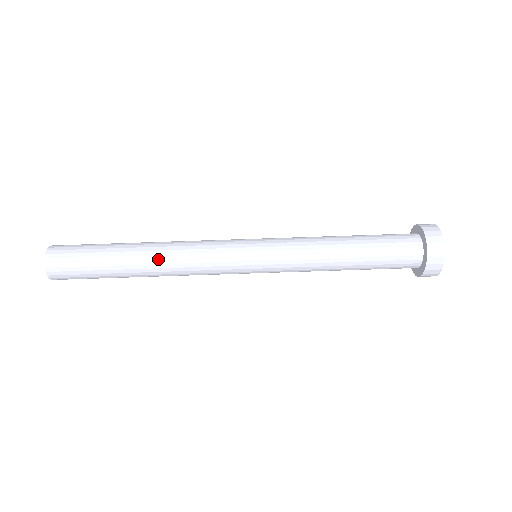
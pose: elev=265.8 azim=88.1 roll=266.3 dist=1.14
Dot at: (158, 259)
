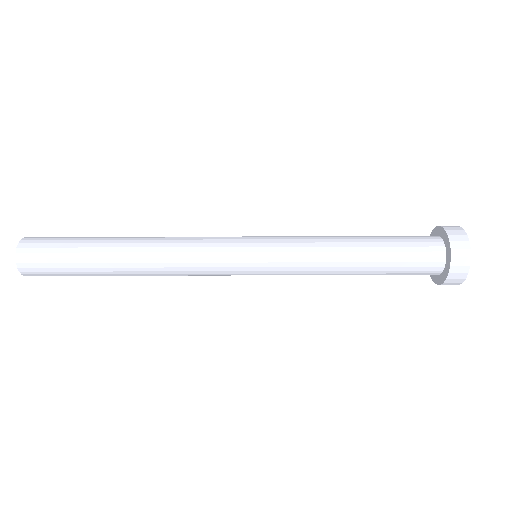
Dot at: (145, 252)
